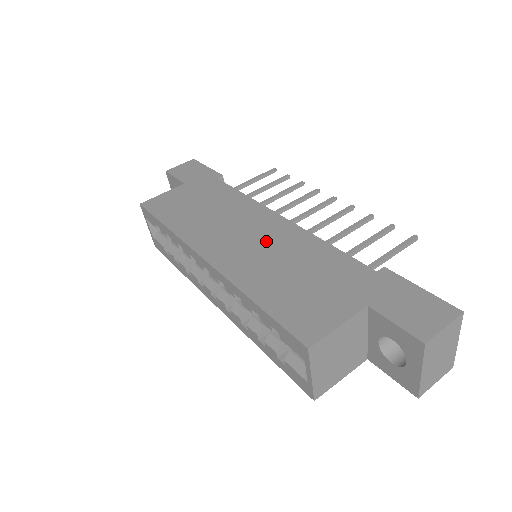
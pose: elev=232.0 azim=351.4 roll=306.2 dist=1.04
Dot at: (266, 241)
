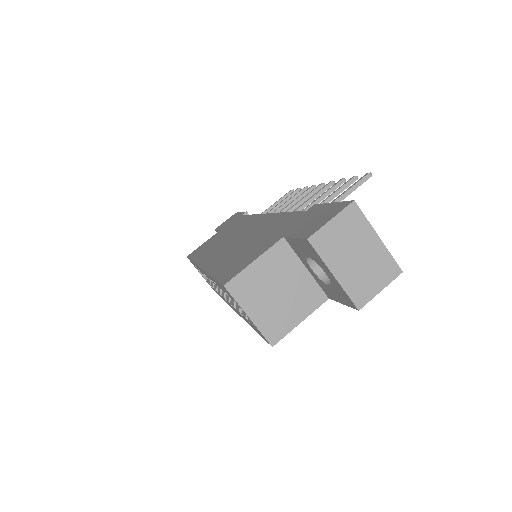
Dot at: (245, 235)
